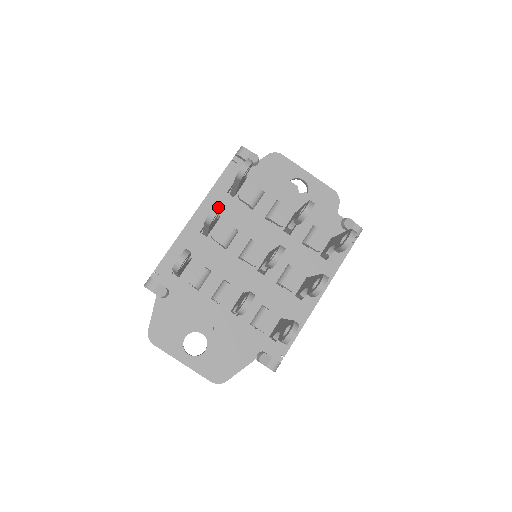
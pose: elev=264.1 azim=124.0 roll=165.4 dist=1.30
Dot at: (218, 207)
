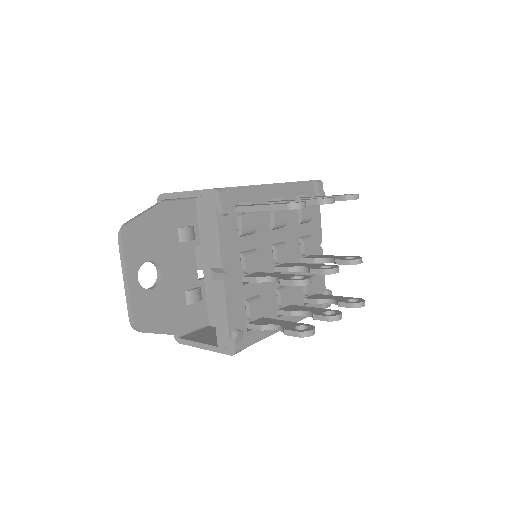
Dot at: occluded
